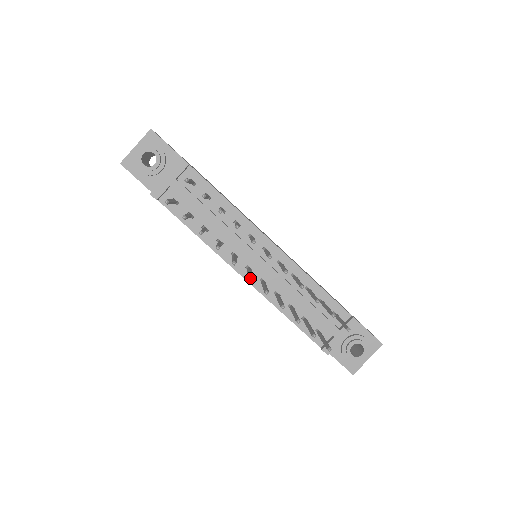
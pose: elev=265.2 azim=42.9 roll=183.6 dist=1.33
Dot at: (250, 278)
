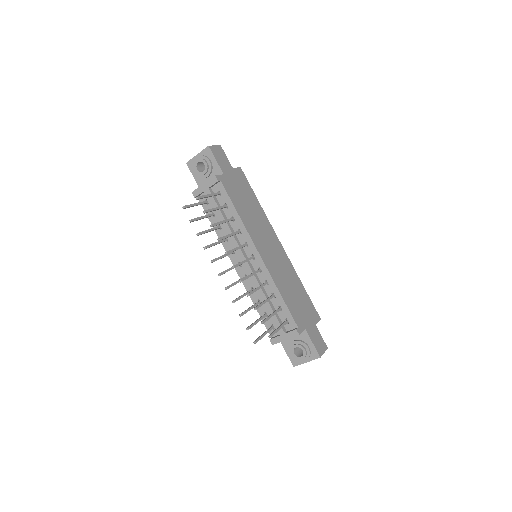
Dot at: (218, 275)
